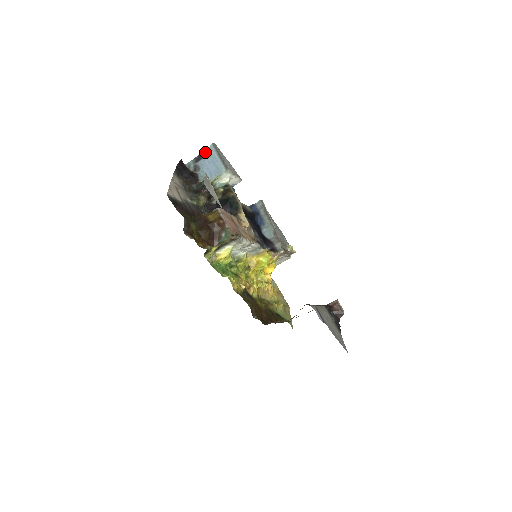
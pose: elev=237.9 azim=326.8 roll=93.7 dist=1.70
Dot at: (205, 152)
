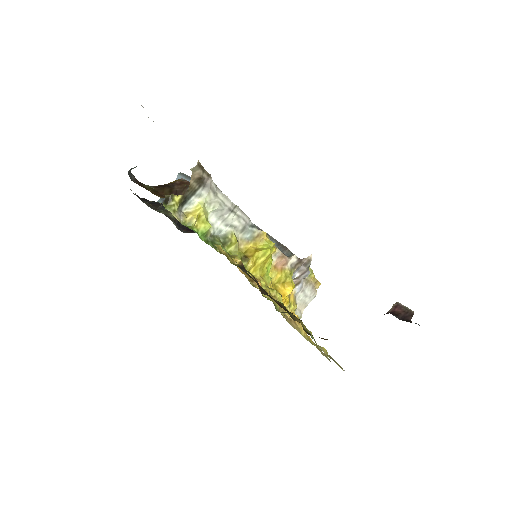
Dot at: occluded
